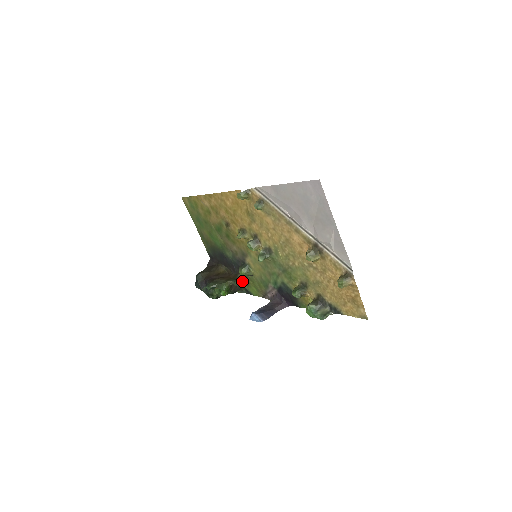
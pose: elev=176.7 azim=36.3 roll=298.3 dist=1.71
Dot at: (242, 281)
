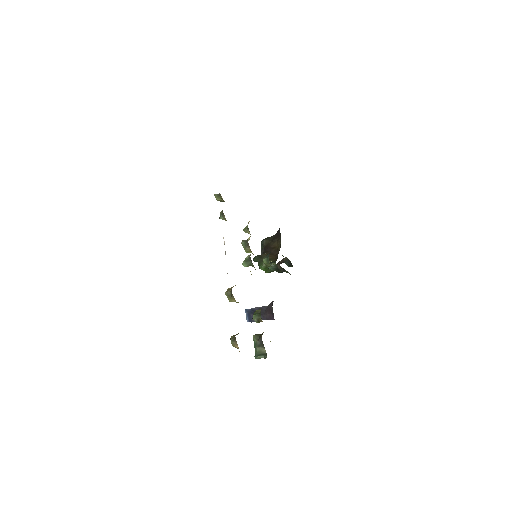
Dot at: (274, 267)
